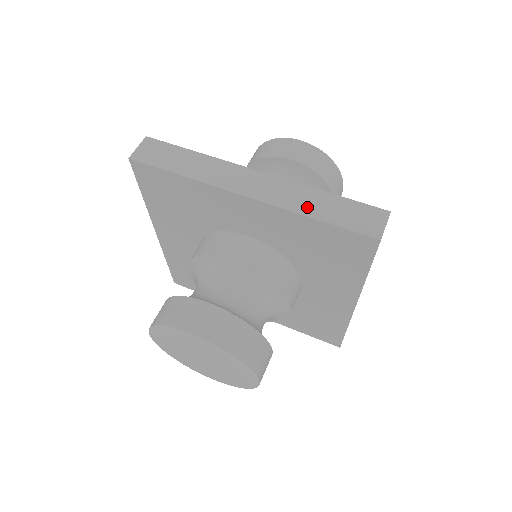
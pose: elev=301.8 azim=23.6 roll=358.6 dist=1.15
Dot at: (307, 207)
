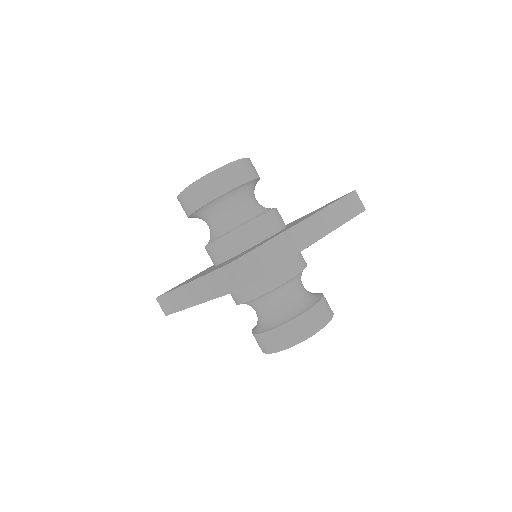
Dot at: (334, 222)
